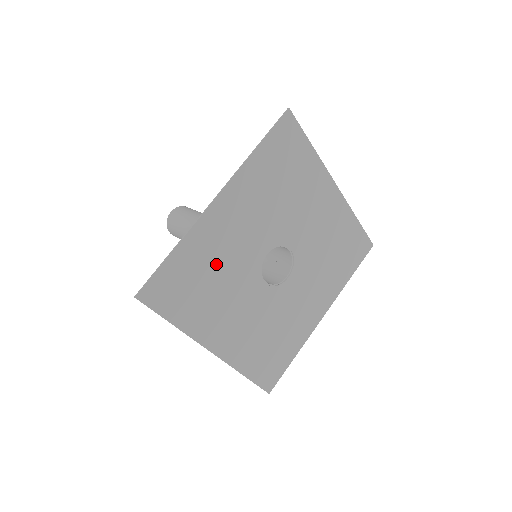
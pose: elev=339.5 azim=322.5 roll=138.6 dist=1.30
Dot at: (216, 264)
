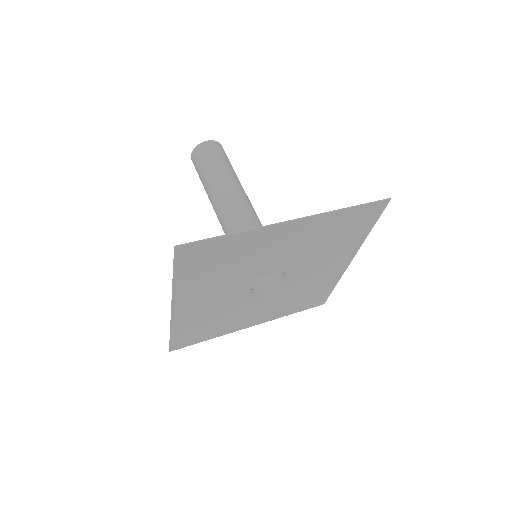
Dot at: (210, 317)
